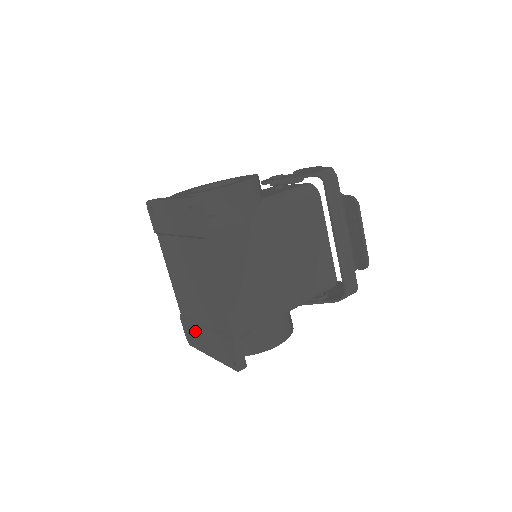
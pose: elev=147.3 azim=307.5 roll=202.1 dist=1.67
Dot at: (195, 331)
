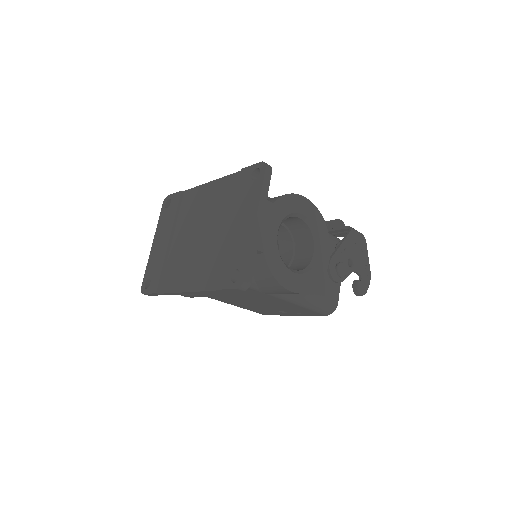
Dot at: (230, 252)
